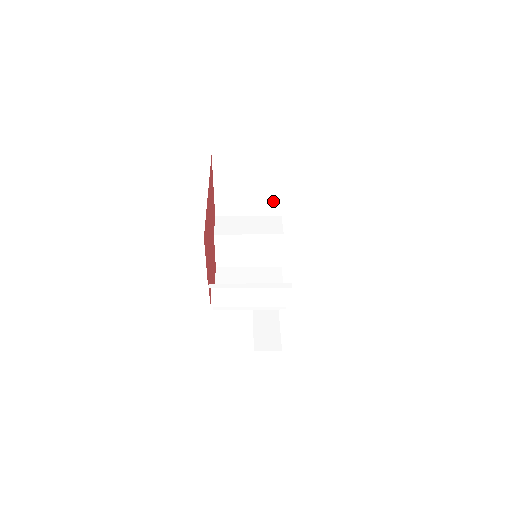
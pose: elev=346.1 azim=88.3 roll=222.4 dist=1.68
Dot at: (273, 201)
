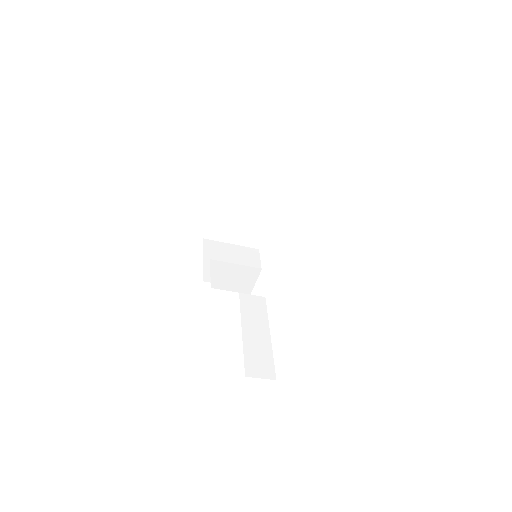
Dot at: occluded
